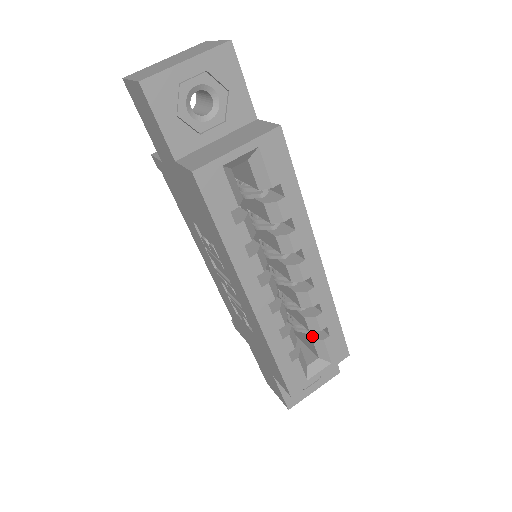
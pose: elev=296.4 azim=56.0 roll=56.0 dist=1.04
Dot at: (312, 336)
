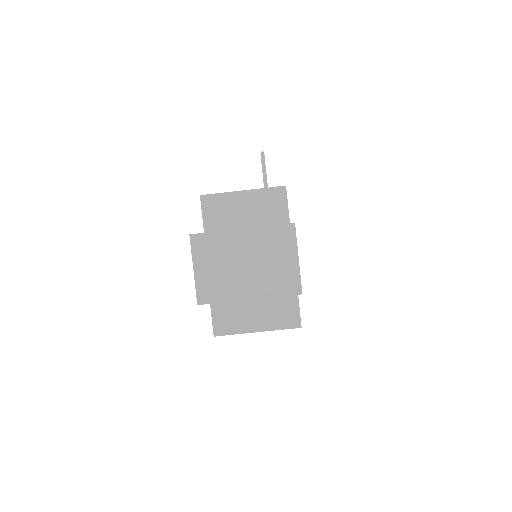
Dot at: occluded
